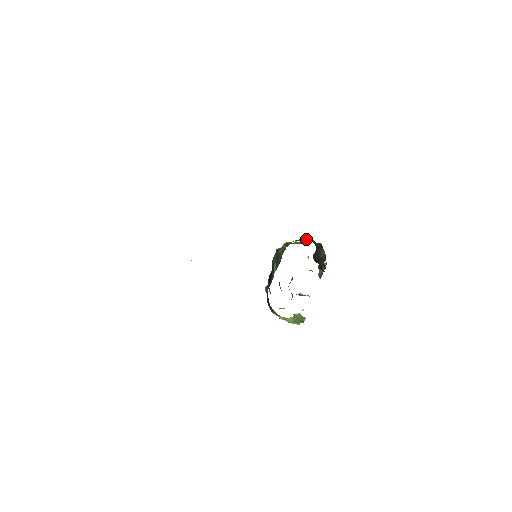
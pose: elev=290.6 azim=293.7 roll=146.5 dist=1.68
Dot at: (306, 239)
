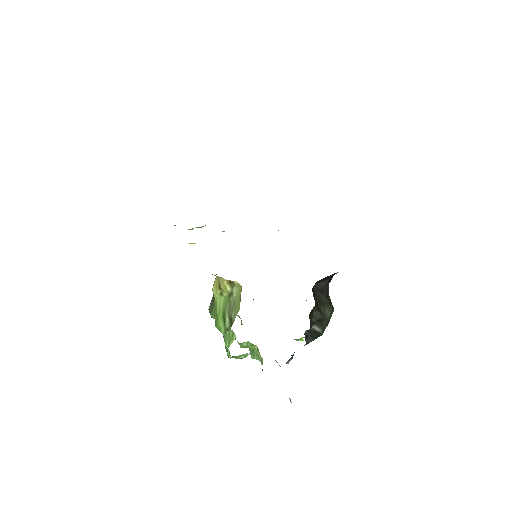
Dot at: occluded
